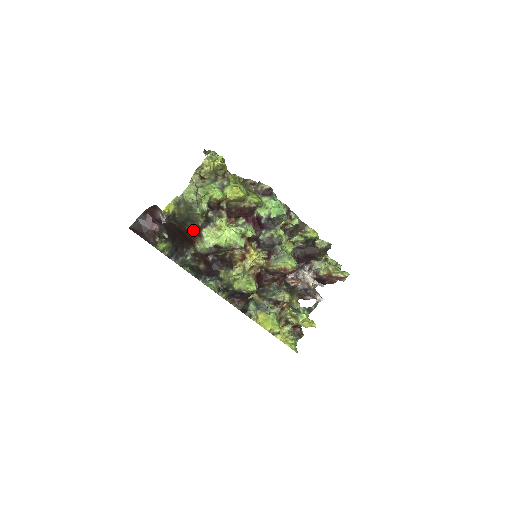
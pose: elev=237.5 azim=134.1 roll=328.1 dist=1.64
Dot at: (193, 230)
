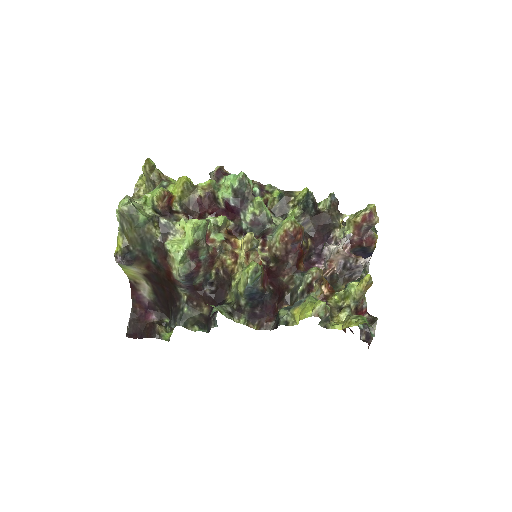
Dot at: (158, 255)
